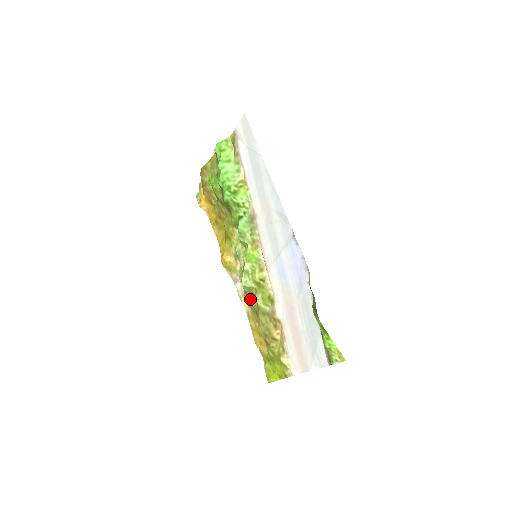
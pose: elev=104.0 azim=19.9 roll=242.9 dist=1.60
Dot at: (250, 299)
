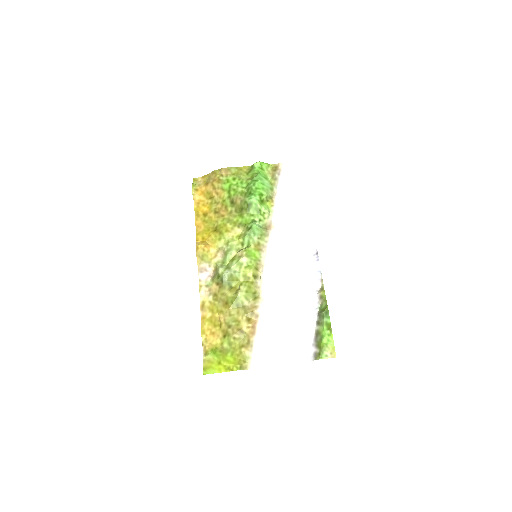
Dot at: (224, 289)
